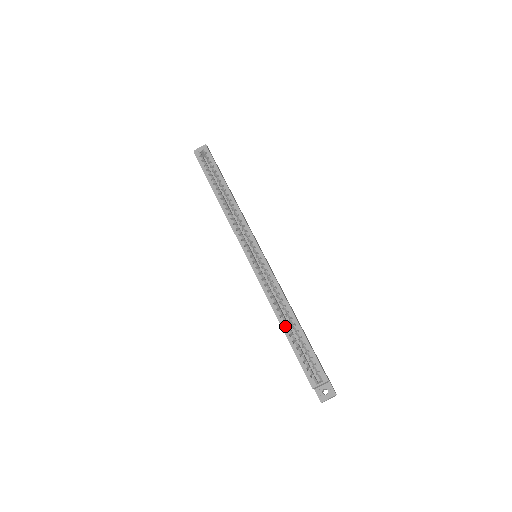
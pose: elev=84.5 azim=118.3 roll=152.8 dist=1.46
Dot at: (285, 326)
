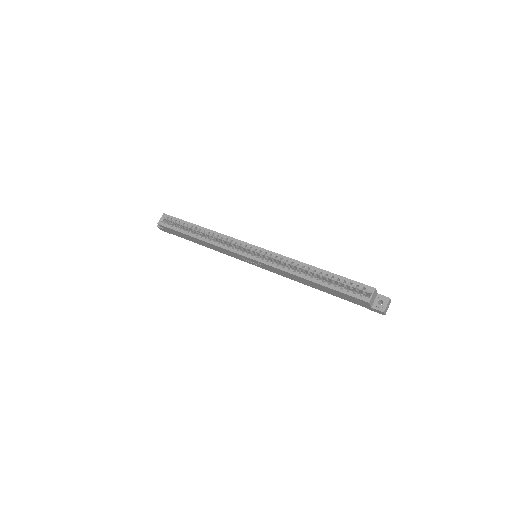
Dot at: (314, 279)
